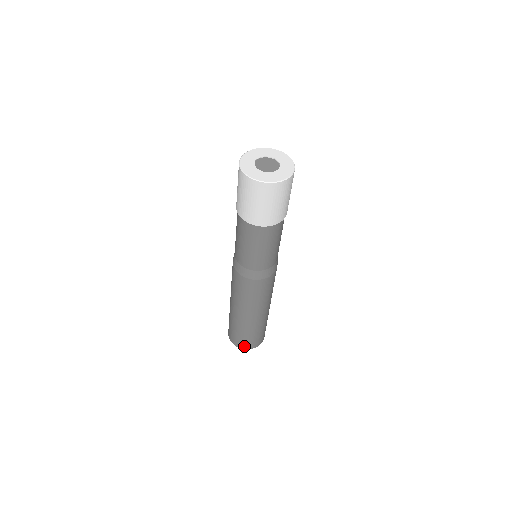
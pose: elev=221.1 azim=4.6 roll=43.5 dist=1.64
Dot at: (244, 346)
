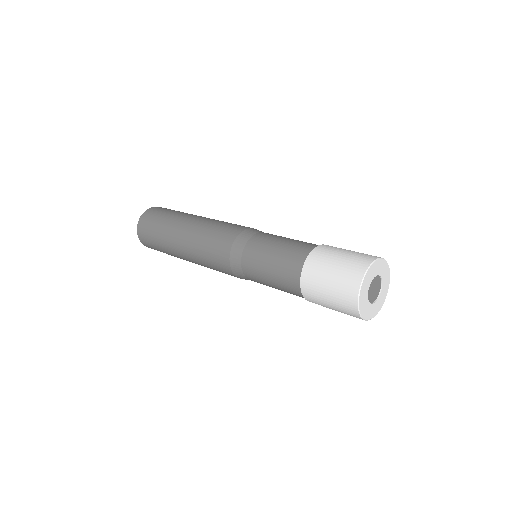
Dot at: (144, 241)
